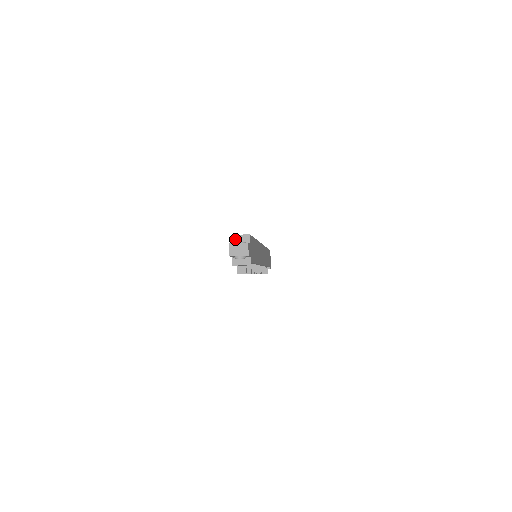
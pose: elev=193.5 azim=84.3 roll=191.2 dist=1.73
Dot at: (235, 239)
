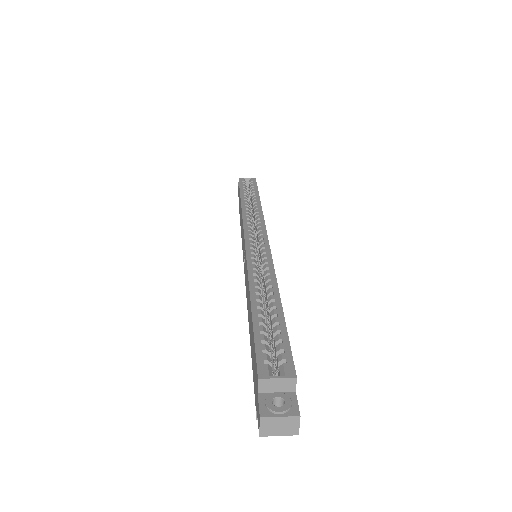
Dot at: (266, 385)
